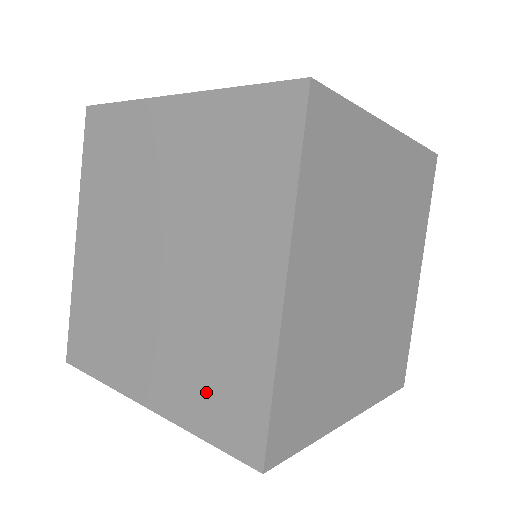
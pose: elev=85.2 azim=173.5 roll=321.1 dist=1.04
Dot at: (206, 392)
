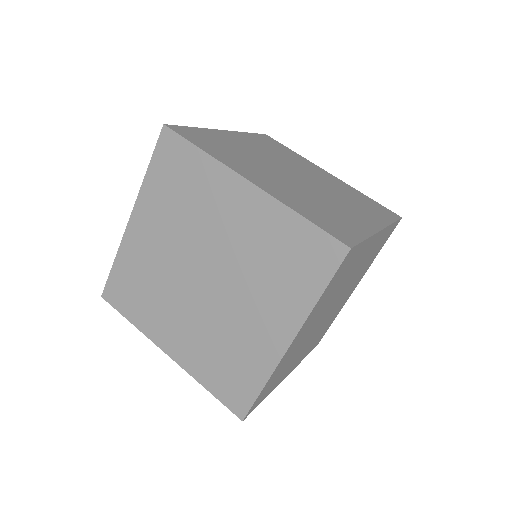
Dot at: (293, 275)
